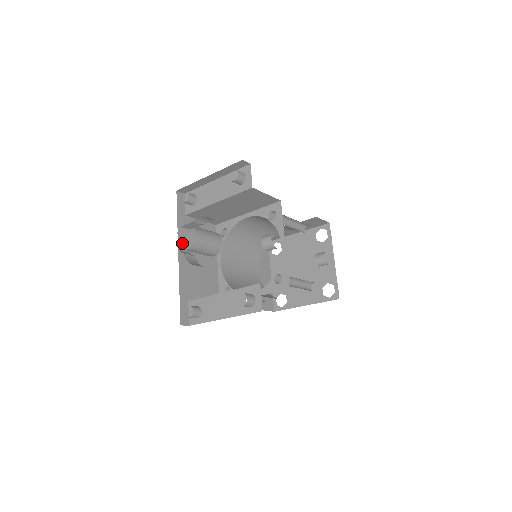
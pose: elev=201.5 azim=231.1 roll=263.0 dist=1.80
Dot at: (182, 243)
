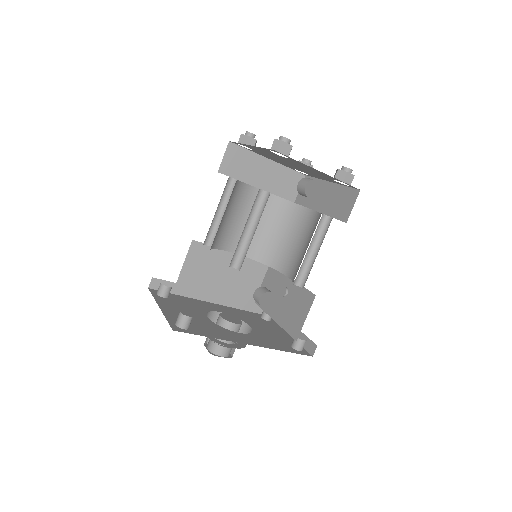
Dot at: occluded
